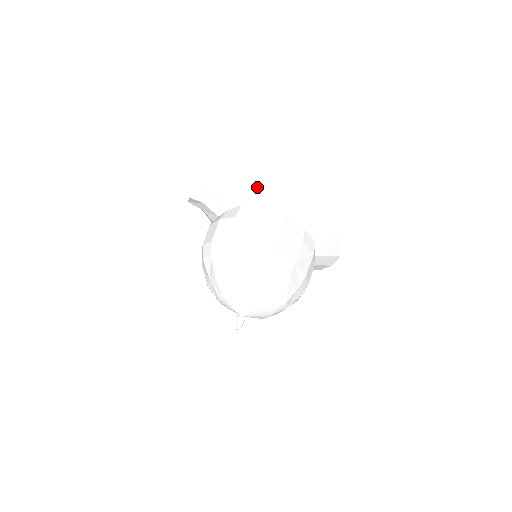
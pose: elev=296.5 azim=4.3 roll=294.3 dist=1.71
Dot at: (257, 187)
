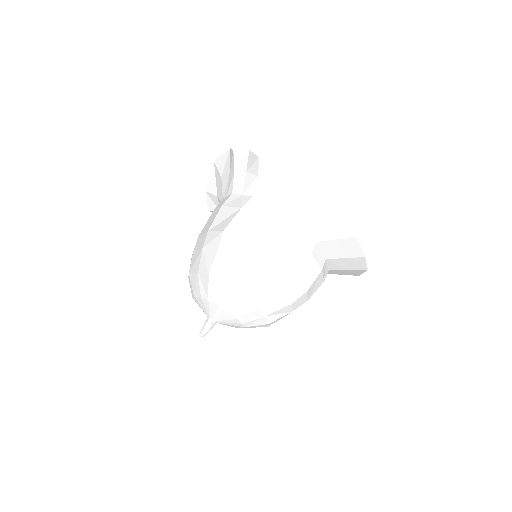
Dot at: (232, 174)
